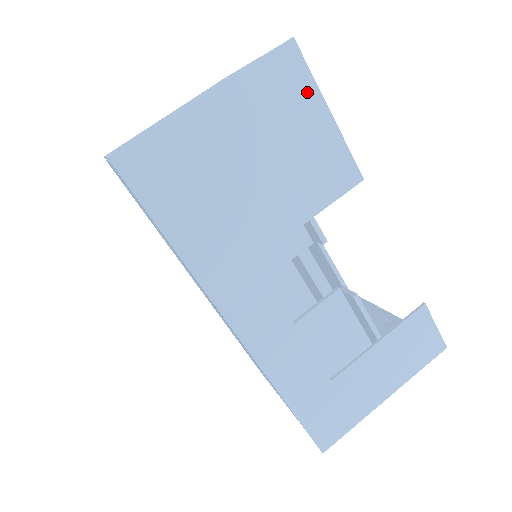
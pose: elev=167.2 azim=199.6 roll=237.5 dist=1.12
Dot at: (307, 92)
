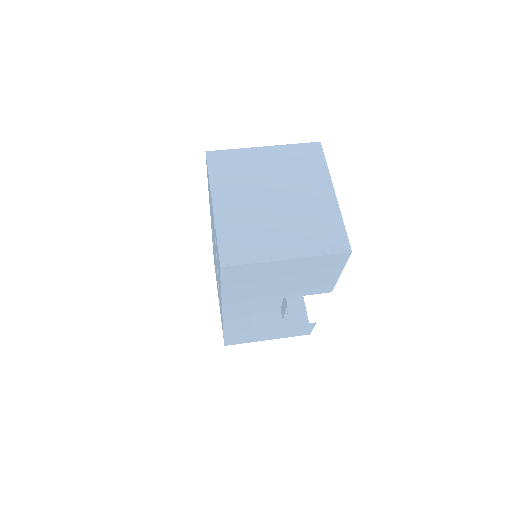
Dot at: (337, 267)
